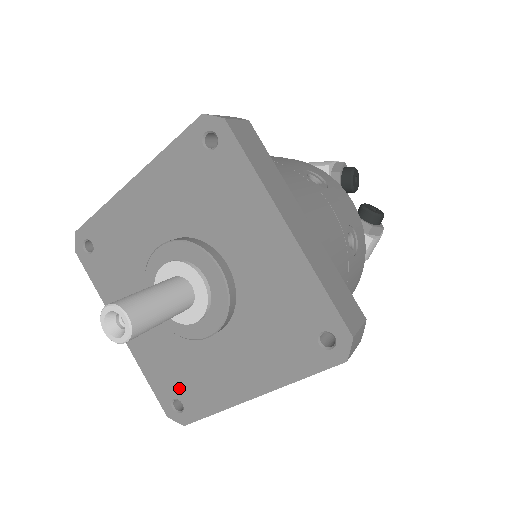
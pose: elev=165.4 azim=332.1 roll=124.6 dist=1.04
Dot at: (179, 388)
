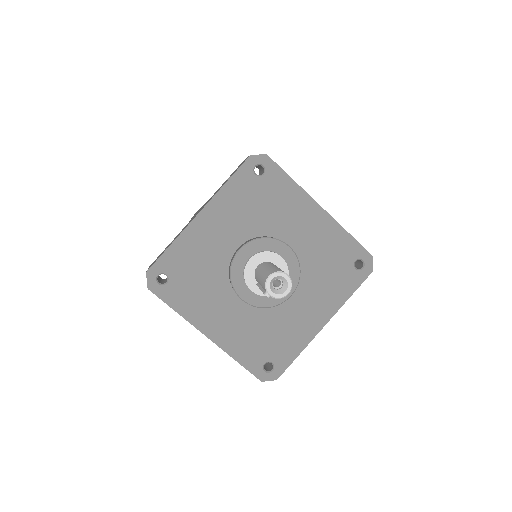
Dot at: (267, 352)
